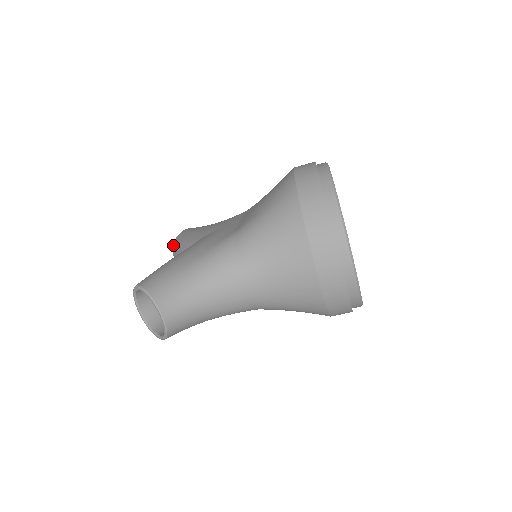
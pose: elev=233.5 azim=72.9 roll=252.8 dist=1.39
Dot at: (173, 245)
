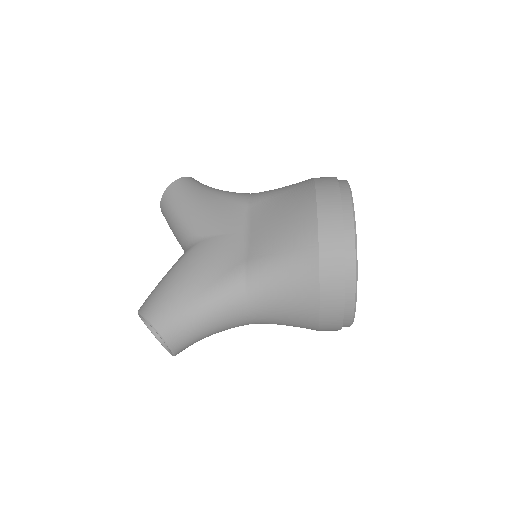
Dot at: (161, 199)
